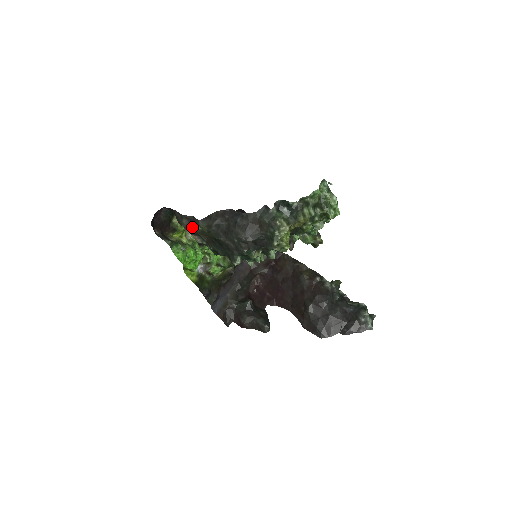
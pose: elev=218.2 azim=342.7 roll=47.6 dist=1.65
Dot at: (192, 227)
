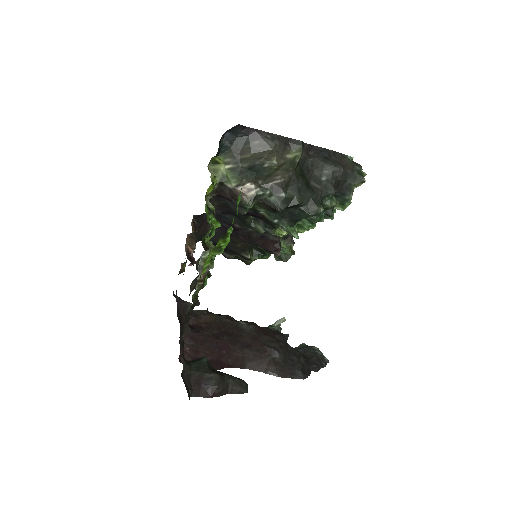
Dot at: (281, 154)
